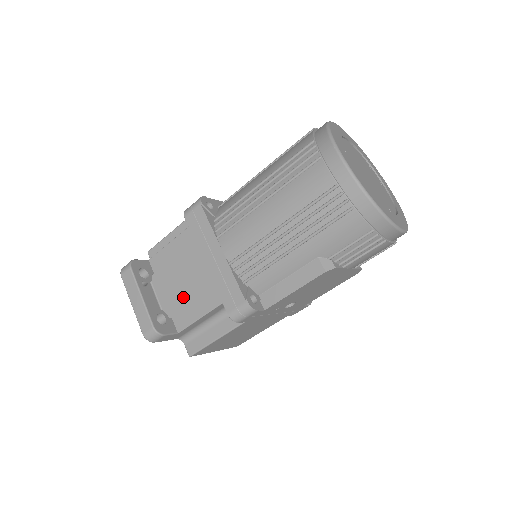
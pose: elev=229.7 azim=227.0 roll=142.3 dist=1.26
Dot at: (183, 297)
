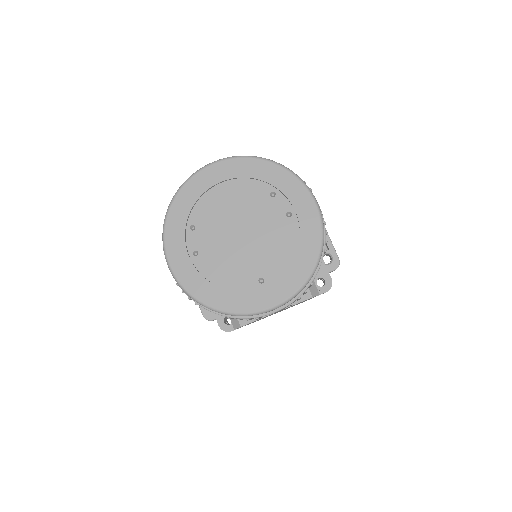
Dot at: occluded
